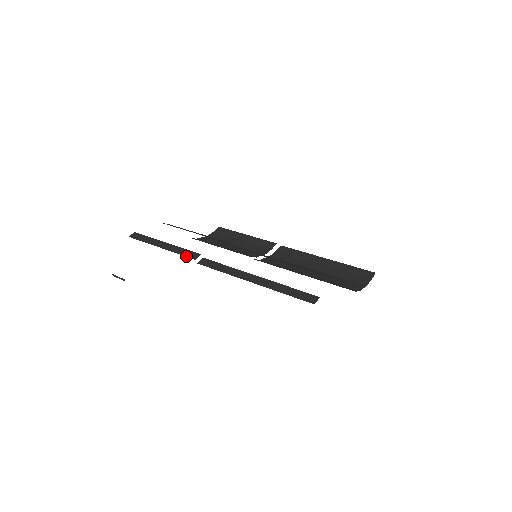
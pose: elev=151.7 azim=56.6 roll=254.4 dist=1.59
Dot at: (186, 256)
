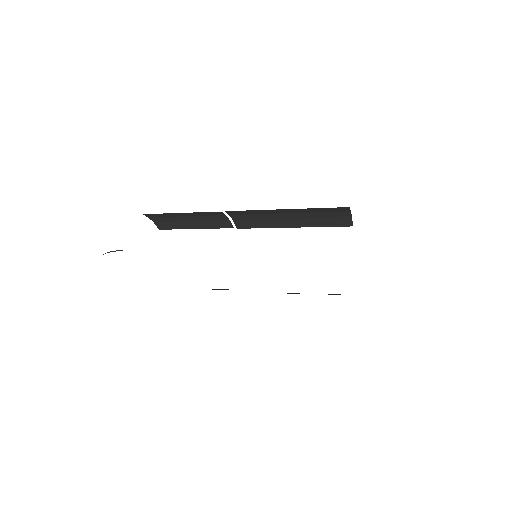
Dot at: occluded
